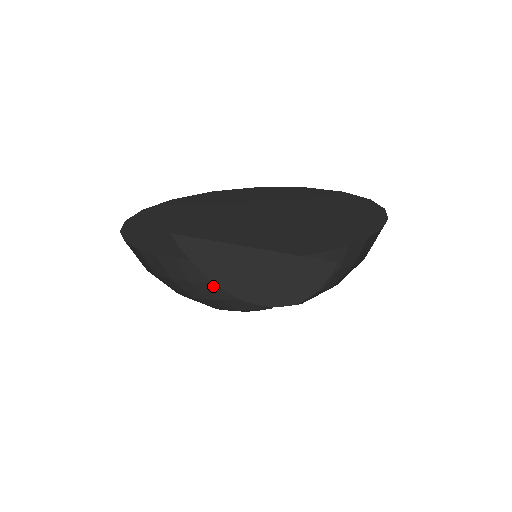
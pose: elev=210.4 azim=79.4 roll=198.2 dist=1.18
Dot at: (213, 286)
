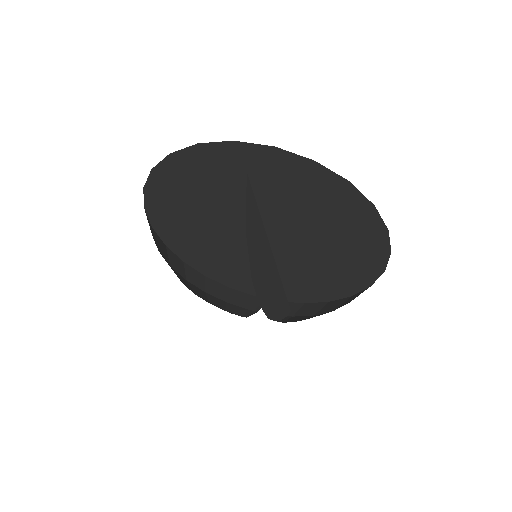
Dot at: (174, 271)
